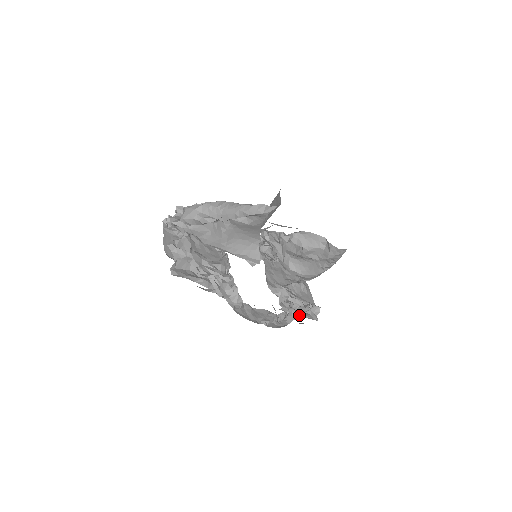
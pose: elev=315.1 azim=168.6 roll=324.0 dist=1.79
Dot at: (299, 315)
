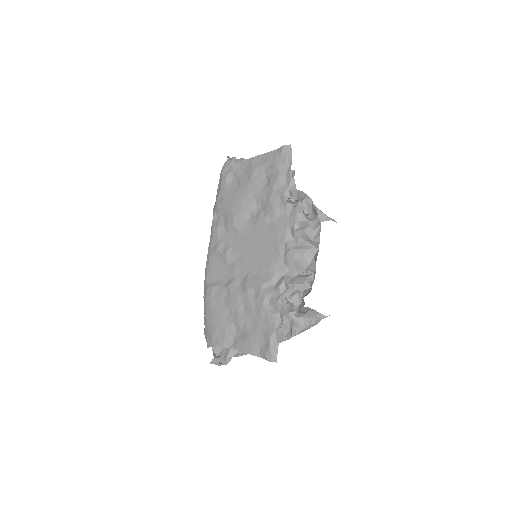
Dot at: (276, 328)
